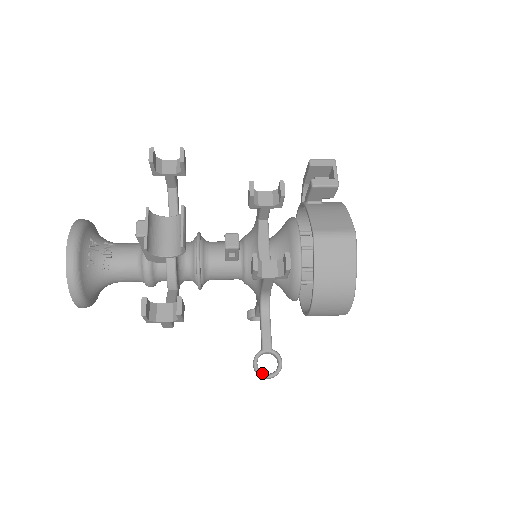
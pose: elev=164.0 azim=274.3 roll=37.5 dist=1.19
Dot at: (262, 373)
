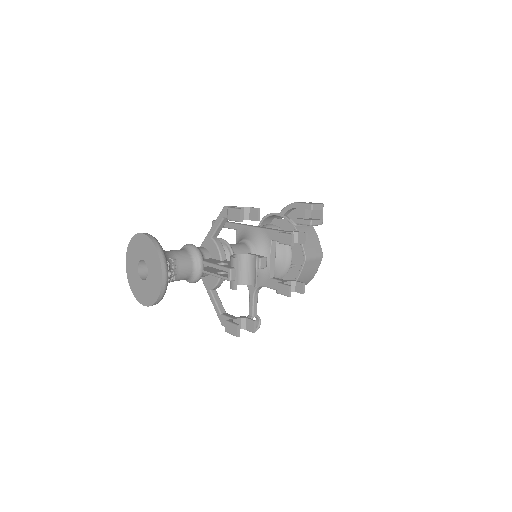
Dot at: occluded
